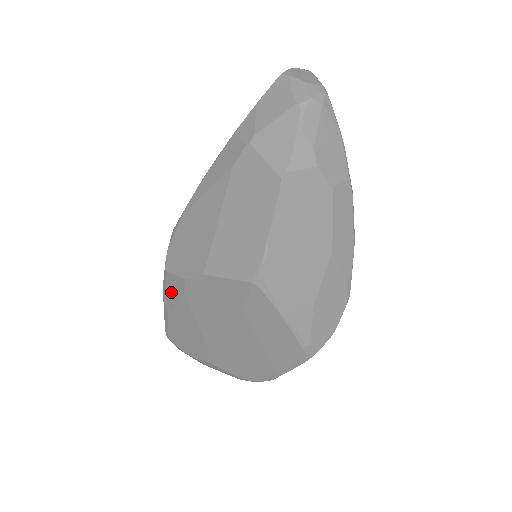
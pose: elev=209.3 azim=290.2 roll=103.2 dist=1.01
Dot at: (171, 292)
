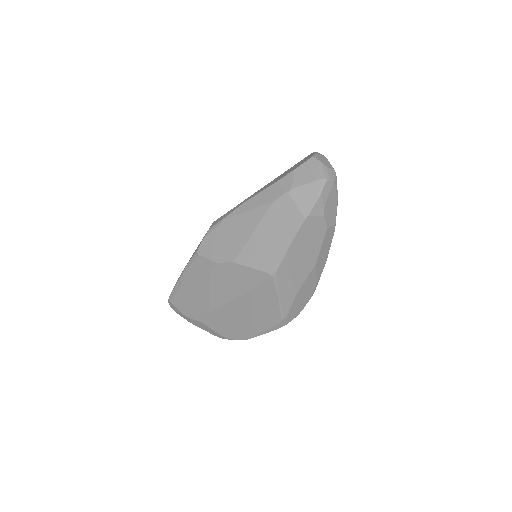
Dot at: (195, 269)
